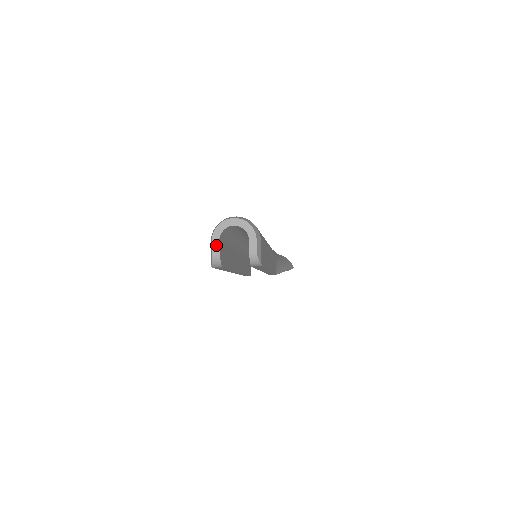
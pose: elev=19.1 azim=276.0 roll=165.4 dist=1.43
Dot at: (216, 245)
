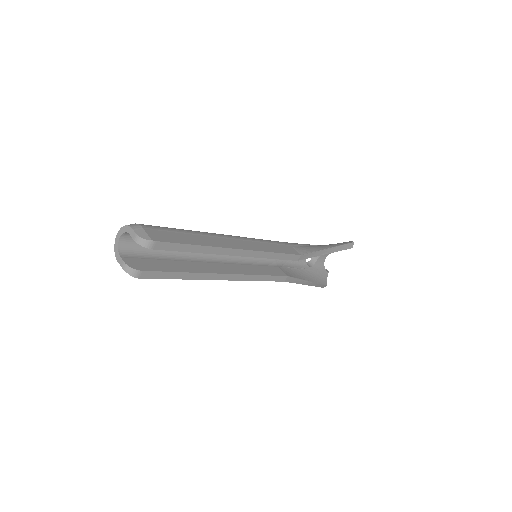
Dot at: (120, 261)
